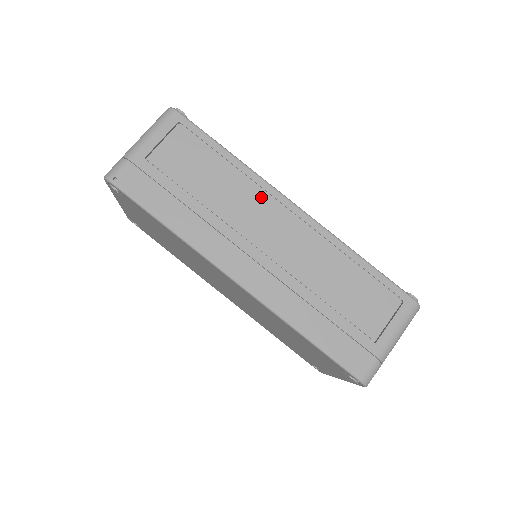
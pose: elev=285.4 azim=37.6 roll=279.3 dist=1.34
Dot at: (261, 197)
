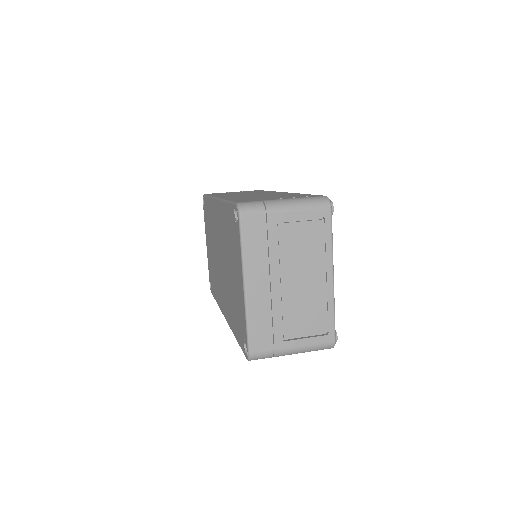
Dot at: (268, 192)
